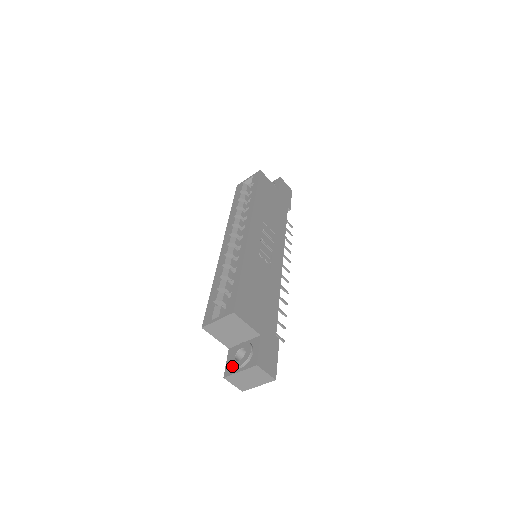
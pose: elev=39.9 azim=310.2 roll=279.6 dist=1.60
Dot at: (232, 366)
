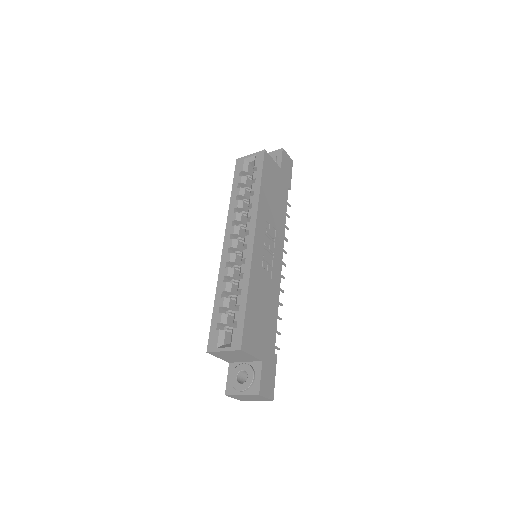
Dot at: (234, 387)
